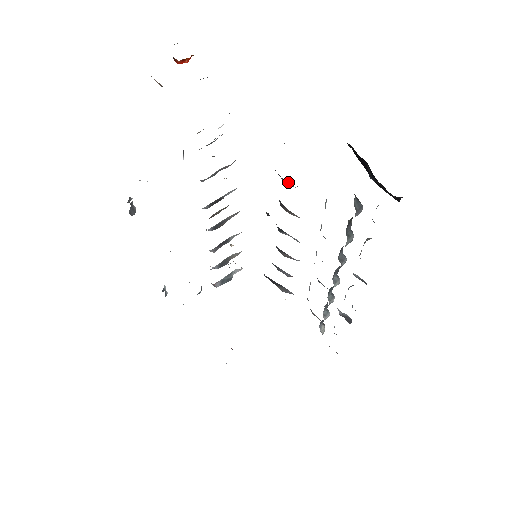
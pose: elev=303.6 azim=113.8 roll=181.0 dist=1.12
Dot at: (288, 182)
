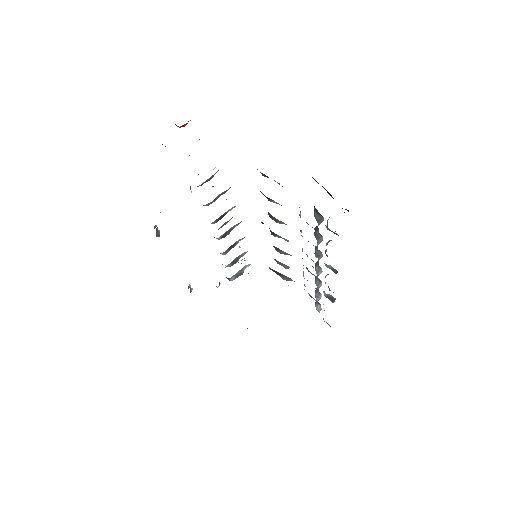
Dot at: (272, 200)
